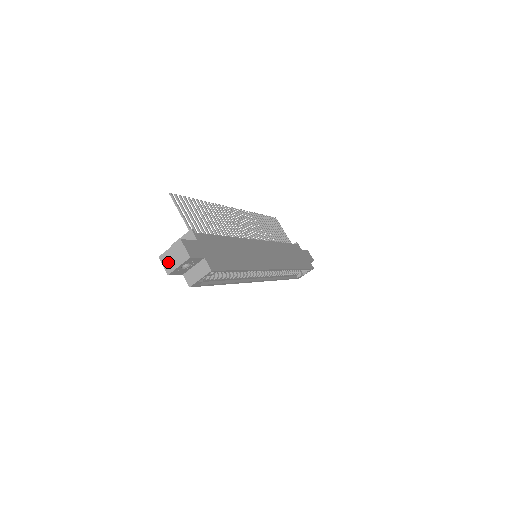
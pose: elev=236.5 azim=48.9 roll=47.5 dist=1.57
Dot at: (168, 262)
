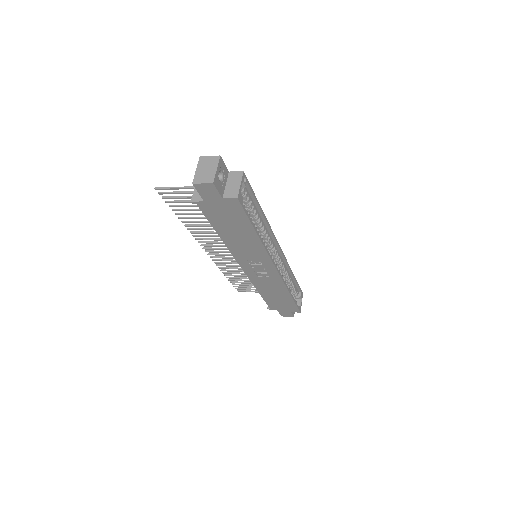
Dot at: (204, 177)
